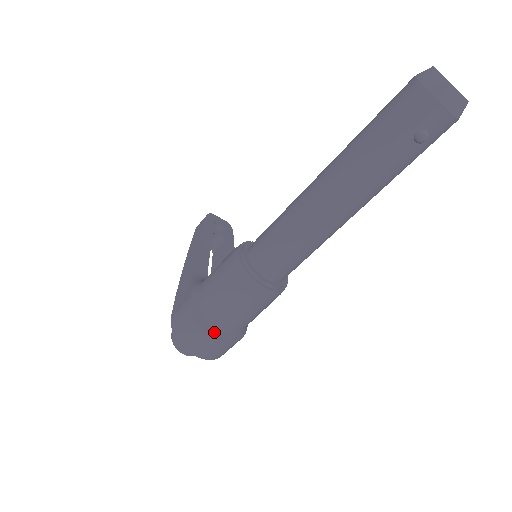
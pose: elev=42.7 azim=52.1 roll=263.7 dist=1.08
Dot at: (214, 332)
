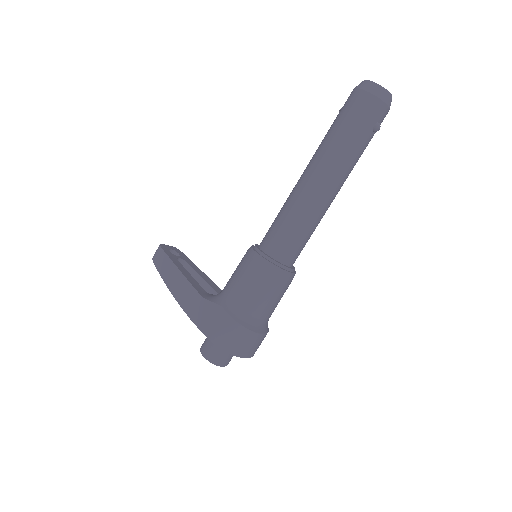
Dot at: (259, 329)
